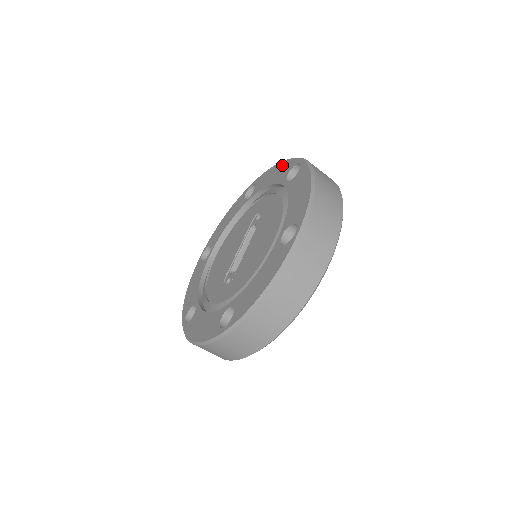
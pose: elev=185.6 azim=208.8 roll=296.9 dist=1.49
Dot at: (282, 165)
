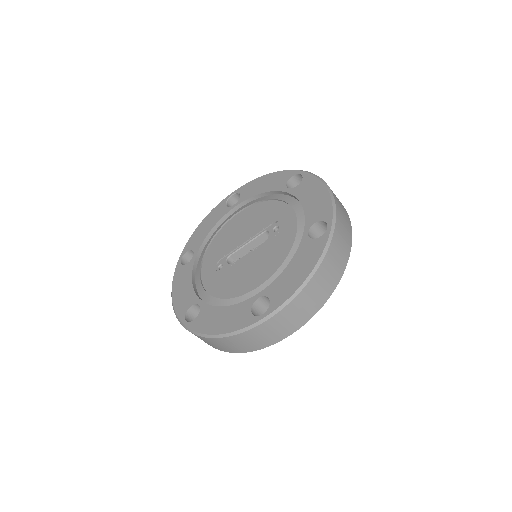
Dot at: (324, 199)
